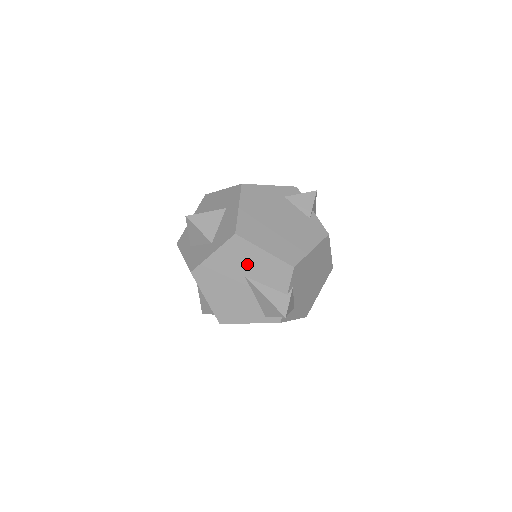
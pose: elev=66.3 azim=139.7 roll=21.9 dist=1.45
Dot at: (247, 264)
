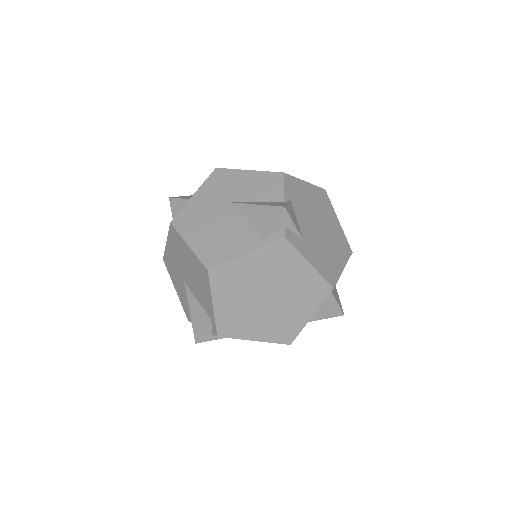
Dot at: (232, 190)
